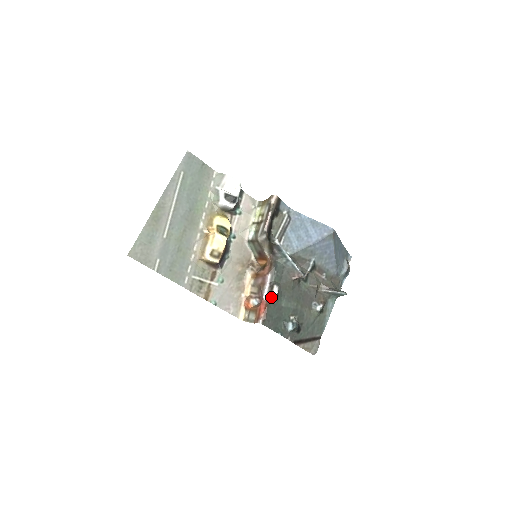
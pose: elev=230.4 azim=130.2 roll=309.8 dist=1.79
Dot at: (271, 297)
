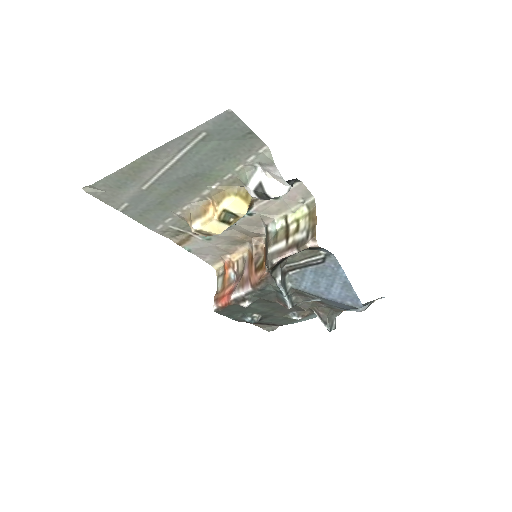
Dot at: (238, 304)
